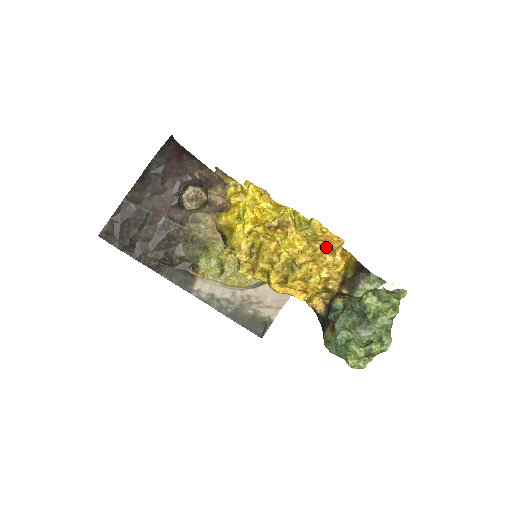
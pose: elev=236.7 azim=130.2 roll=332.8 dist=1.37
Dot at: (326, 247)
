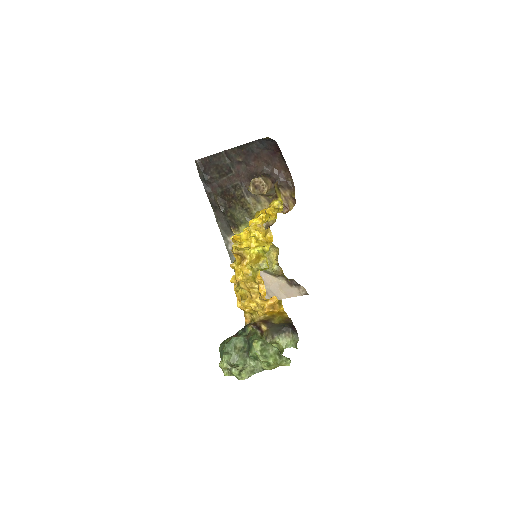
Dot at: occluded
